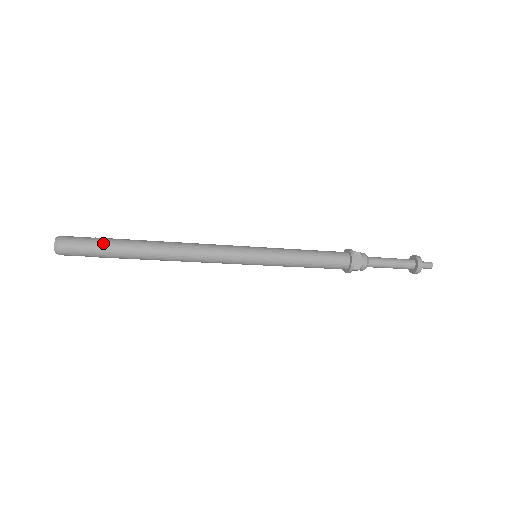
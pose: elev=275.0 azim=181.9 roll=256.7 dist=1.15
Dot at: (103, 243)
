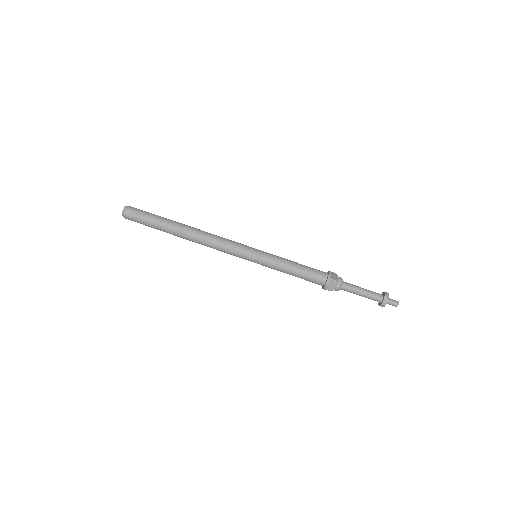
Dot at: occluded
